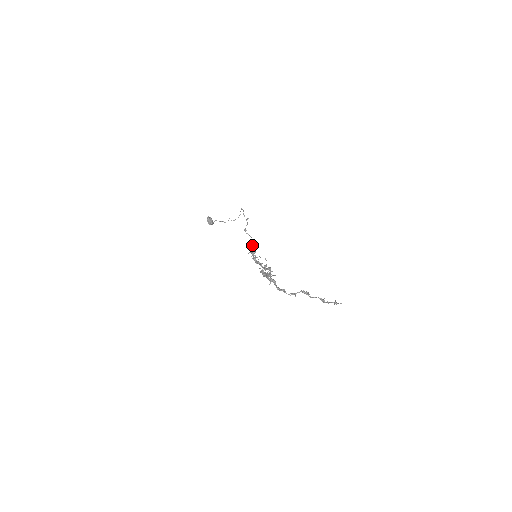
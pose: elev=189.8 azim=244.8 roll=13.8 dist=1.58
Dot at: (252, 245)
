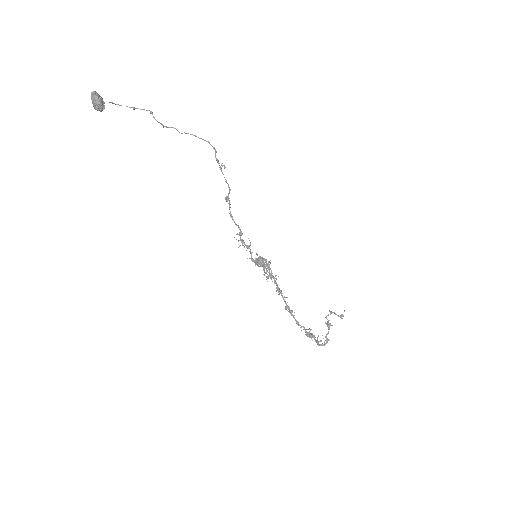
Dot at: (231, 214)
